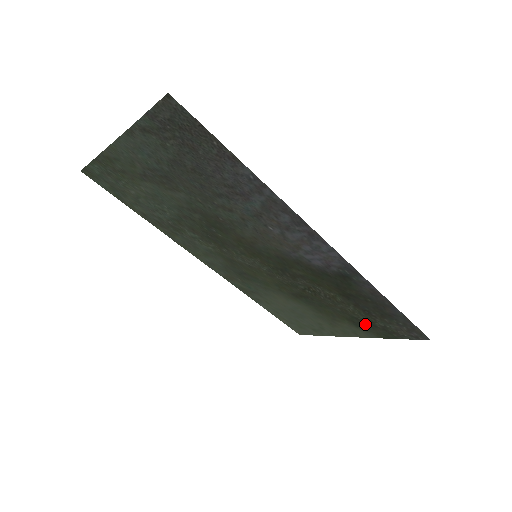
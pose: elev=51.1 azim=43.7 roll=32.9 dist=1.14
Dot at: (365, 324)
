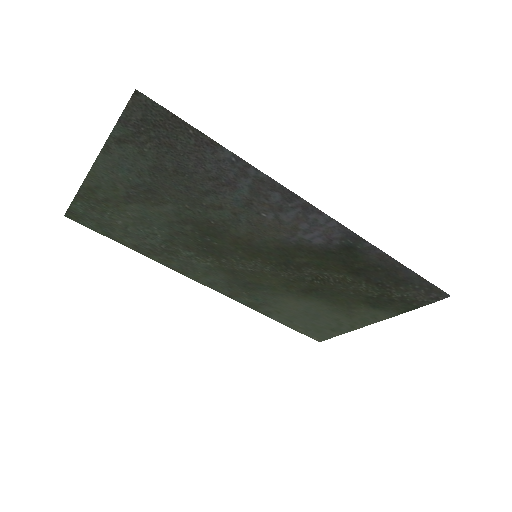
Dot at: (382, 301)
